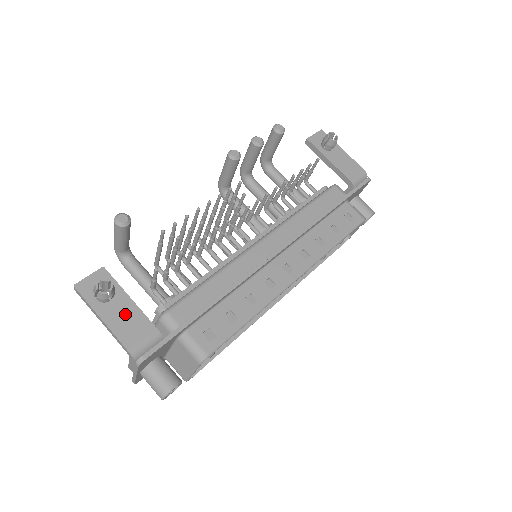
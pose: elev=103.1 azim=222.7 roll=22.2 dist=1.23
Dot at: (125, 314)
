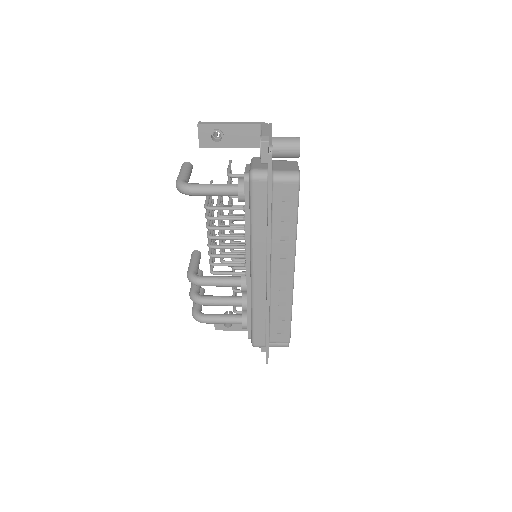
Dot at: (238, 136)
